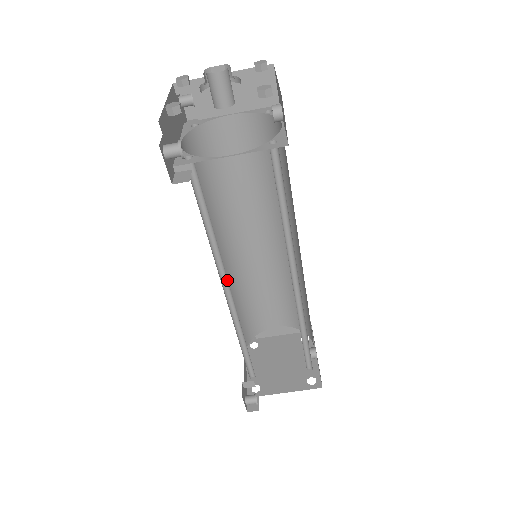
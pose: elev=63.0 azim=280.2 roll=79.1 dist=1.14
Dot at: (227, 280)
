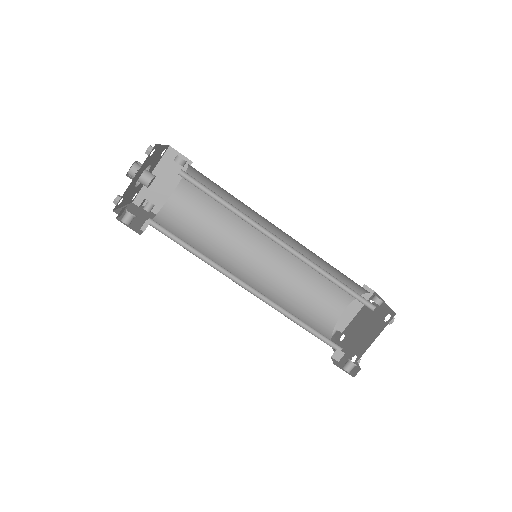
Dot at: (242, 281)
